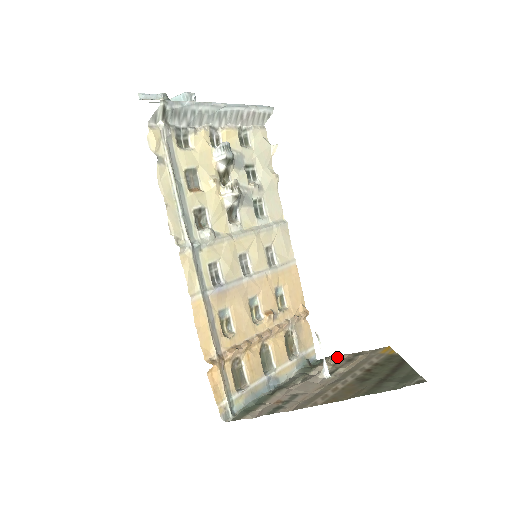
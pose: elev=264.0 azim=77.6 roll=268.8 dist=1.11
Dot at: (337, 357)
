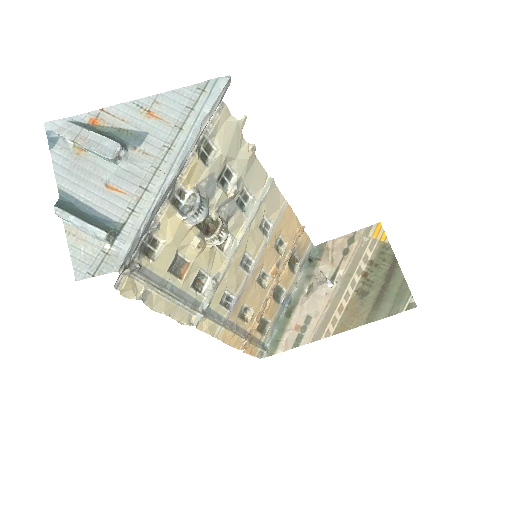
Dot at: (333, 243)
